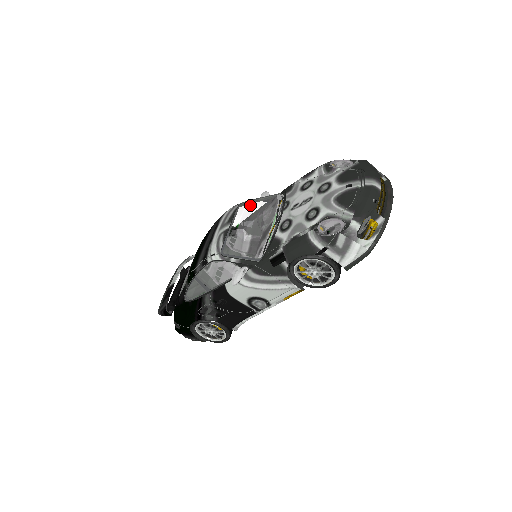
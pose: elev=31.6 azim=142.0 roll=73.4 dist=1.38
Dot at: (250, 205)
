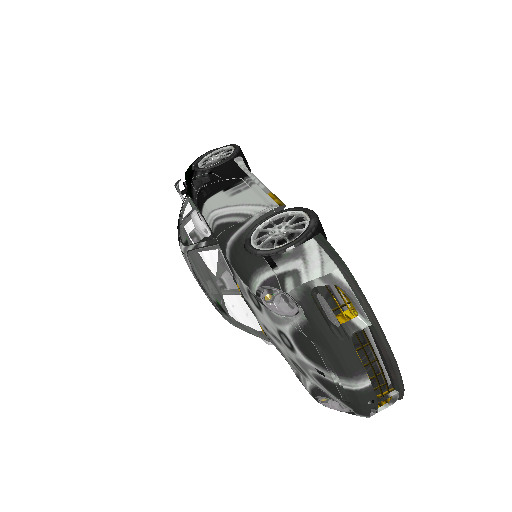
Dot at: (203, 270)
